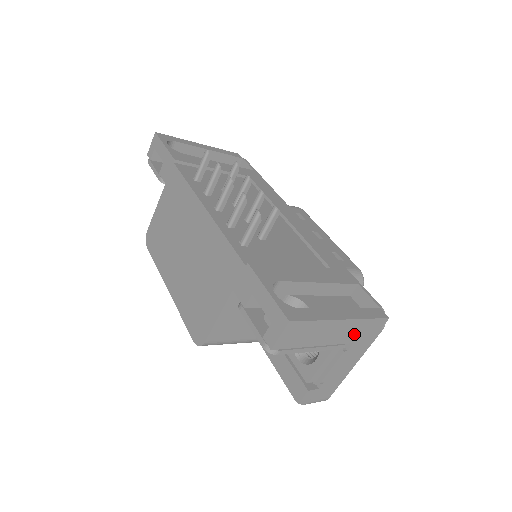
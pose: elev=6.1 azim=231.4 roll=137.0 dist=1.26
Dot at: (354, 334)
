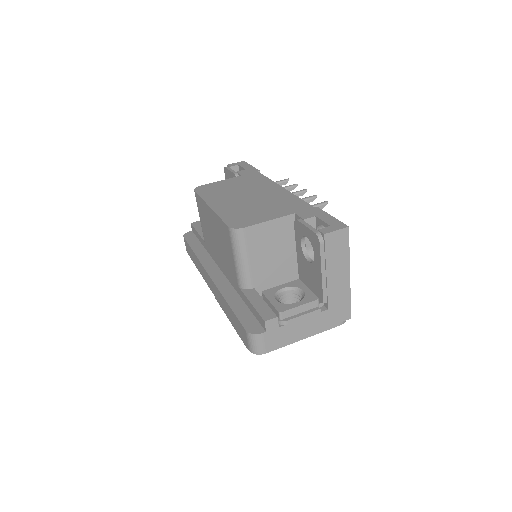
Dot at: (336, 300)
